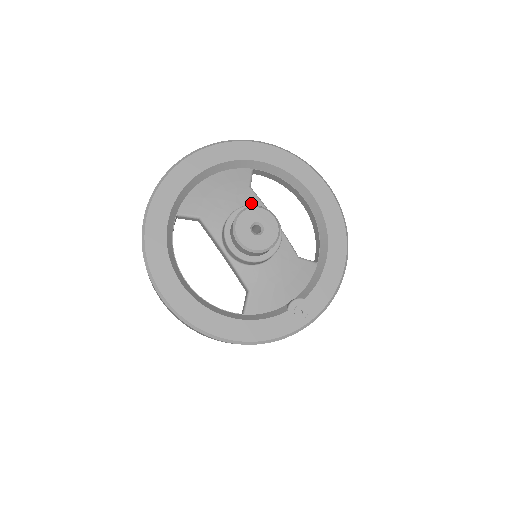
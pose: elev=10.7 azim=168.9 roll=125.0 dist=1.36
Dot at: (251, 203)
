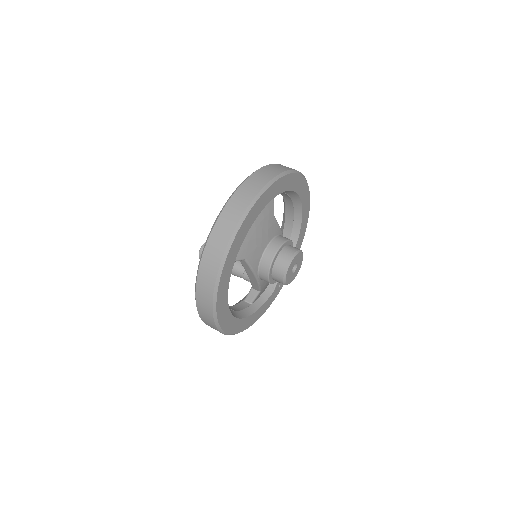
Dot at: (275, 232)
